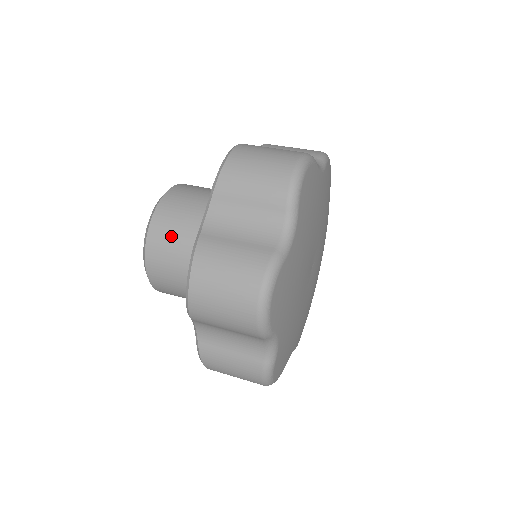
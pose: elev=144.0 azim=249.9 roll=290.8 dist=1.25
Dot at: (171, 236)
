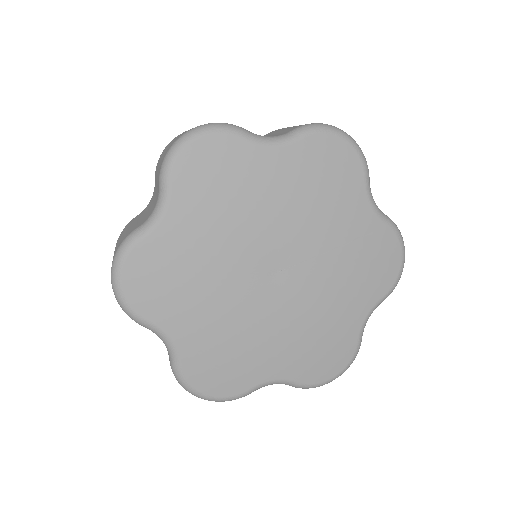
Dot at: occluded
